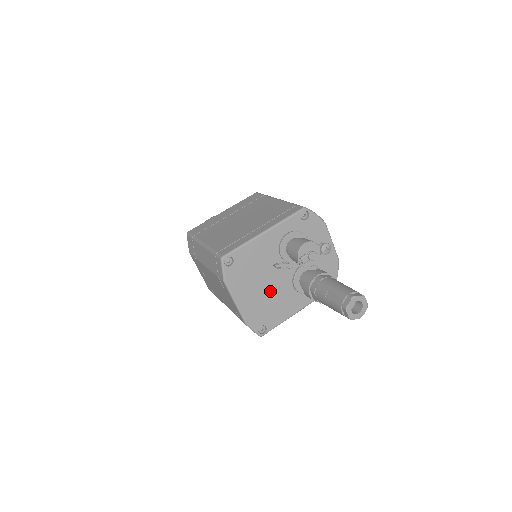
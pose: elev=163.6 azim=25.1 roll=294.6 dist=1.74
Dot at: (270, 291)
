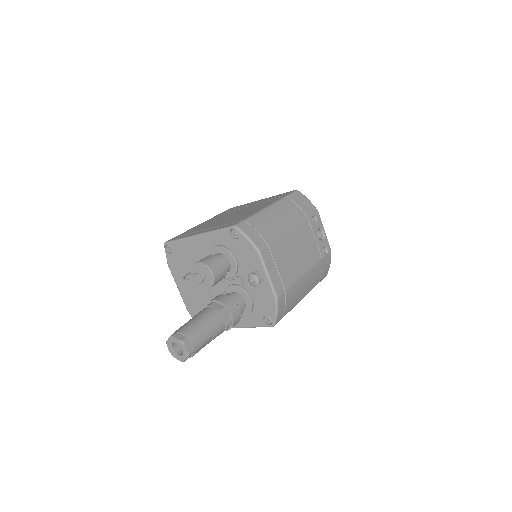
Dot at: (205, 293)
